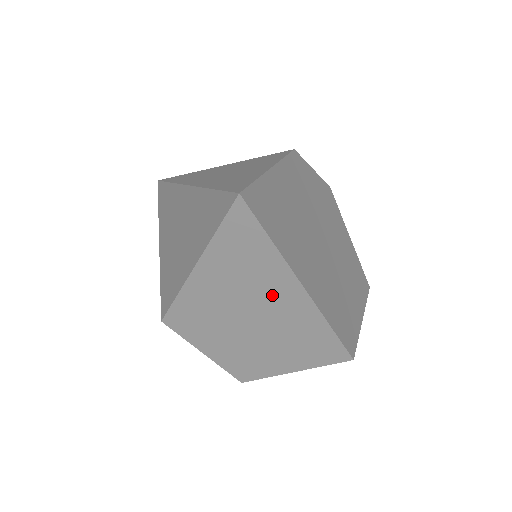
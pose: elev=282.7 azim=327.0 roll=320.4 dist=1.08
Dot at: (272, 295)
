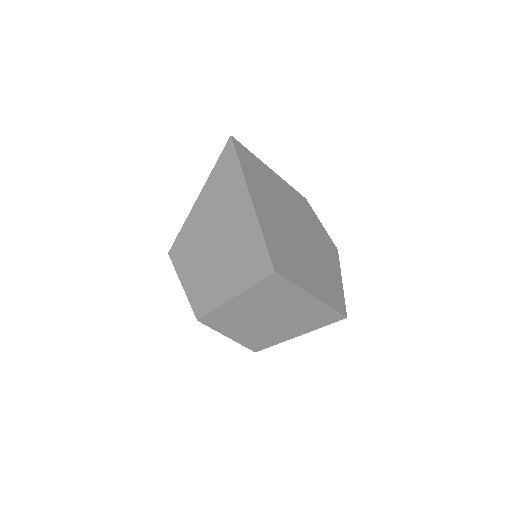
Dot at: (233, 211)
